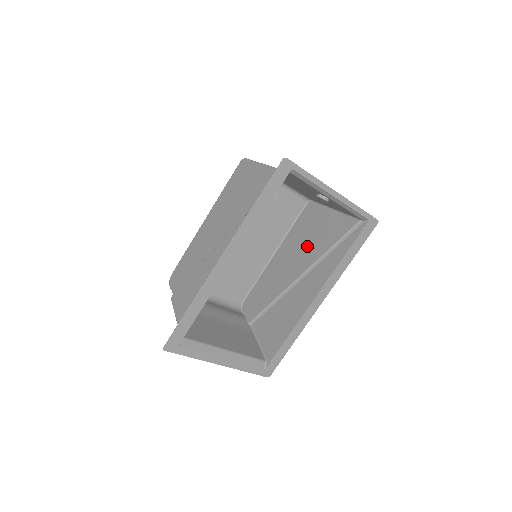
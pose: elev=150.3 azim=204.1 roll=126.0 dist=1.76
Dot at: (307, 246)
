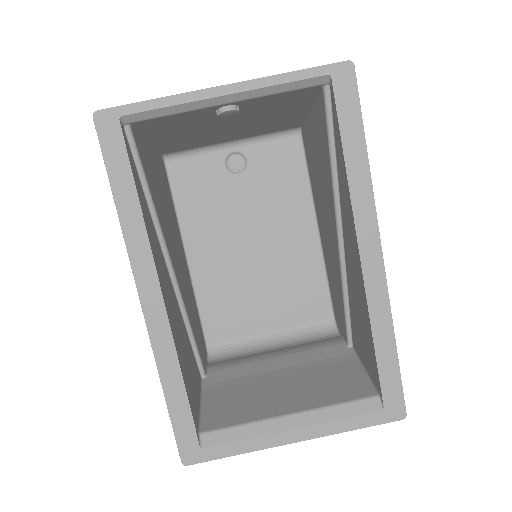
Dot at: (322, 189)
